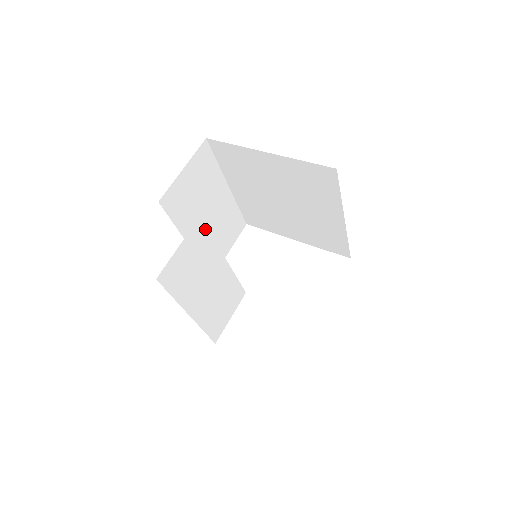
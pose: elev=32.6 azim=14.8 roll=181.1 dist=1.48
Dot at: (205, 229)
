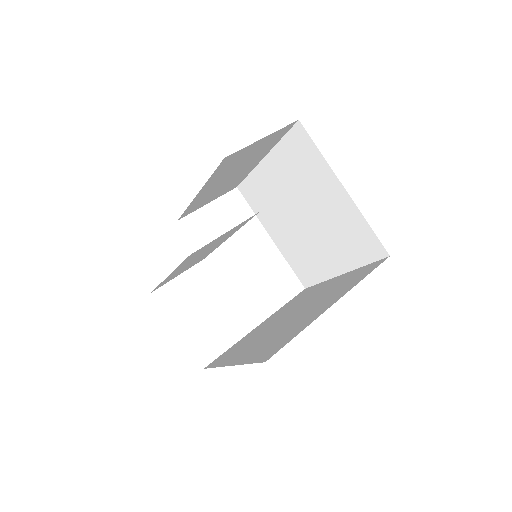
Dot at: (249, 219)
